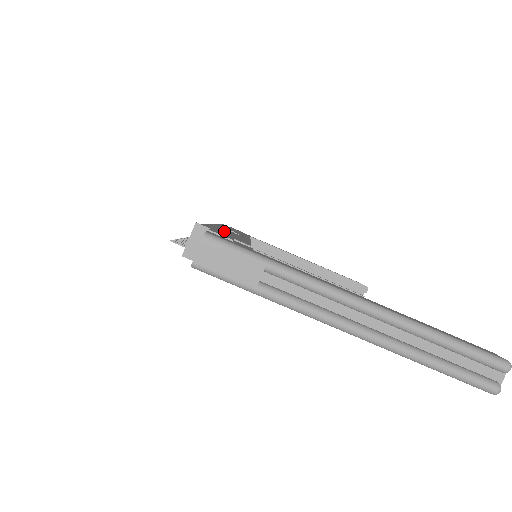
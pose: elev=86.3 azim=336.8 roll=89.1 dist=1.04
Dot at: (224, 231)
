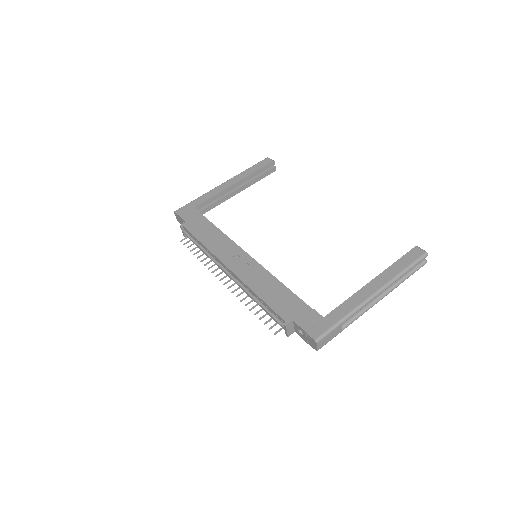
Dot at: (271, 294)
